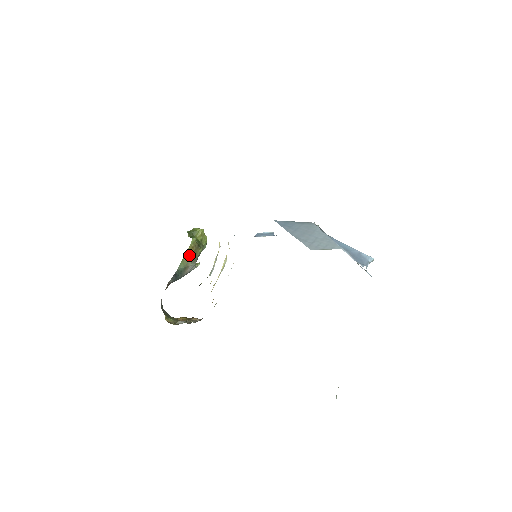
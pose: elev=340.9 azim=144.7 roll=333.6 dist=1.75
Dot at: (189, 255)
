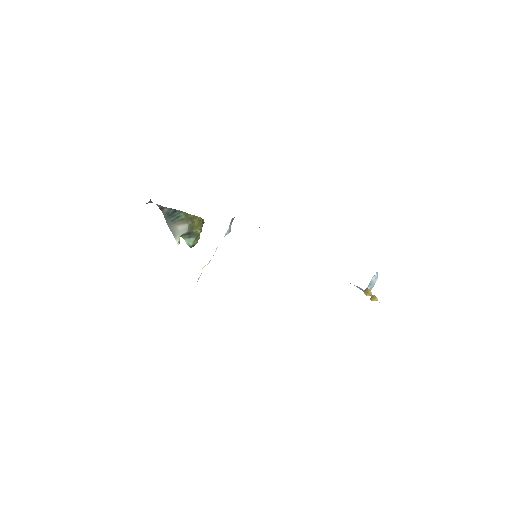
Dot at: (194, 220)
